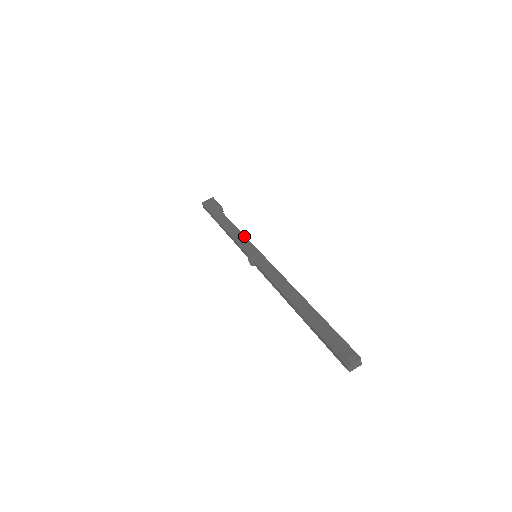
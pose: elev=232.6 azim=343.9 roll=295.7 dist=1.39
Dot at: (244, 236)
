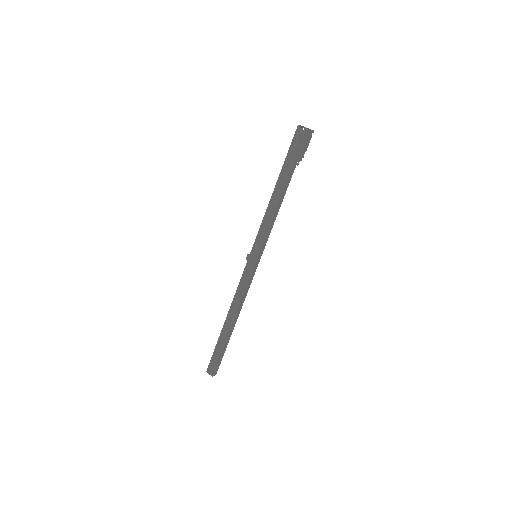
Dot at: (268, 229)
